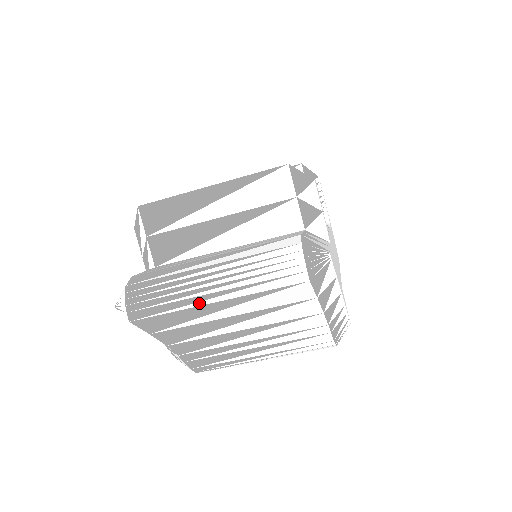
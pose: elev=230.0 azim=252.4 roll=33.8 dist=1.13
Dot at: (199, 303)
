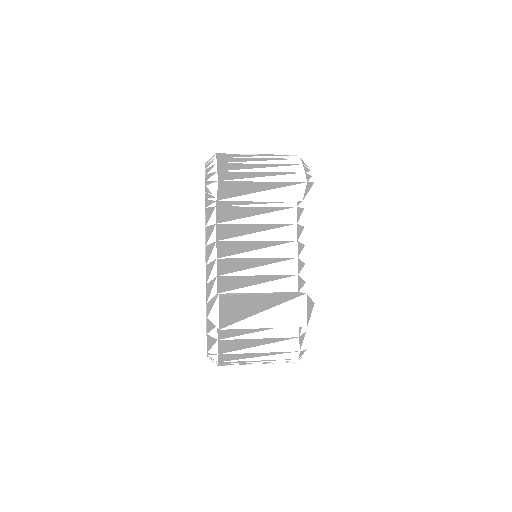
Dot at: (250, 364)
